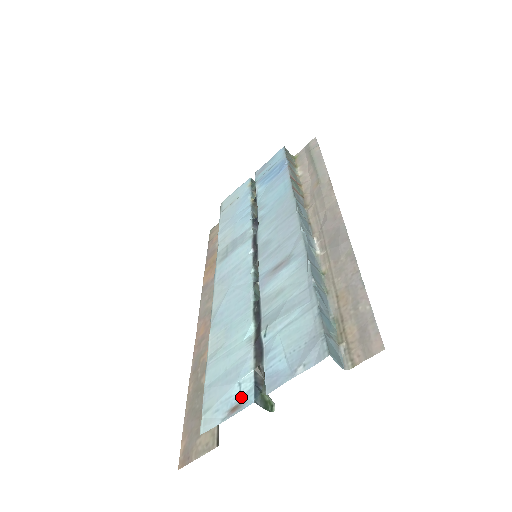
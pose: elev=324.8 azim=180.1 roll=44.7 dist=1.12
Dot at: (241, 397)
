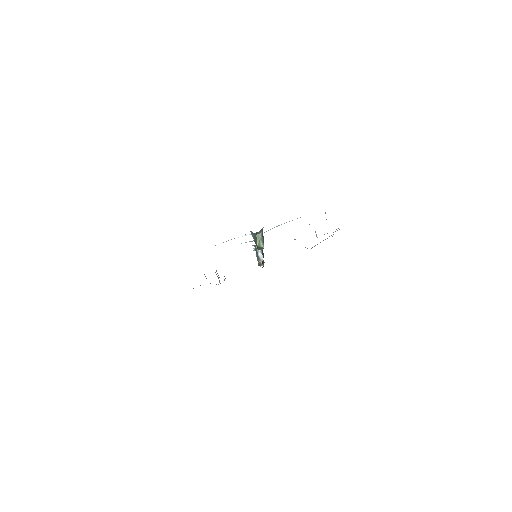
Dot at: (234, 238)
